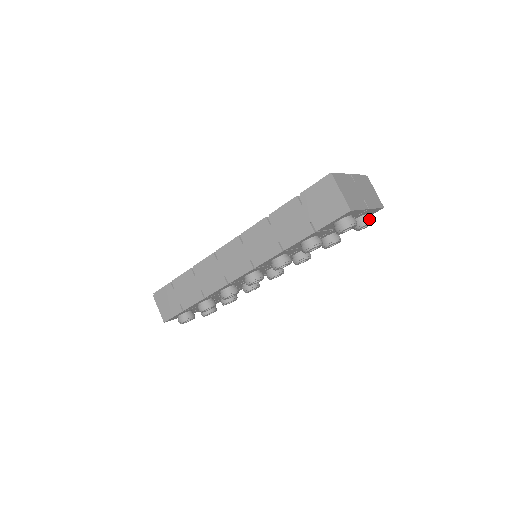
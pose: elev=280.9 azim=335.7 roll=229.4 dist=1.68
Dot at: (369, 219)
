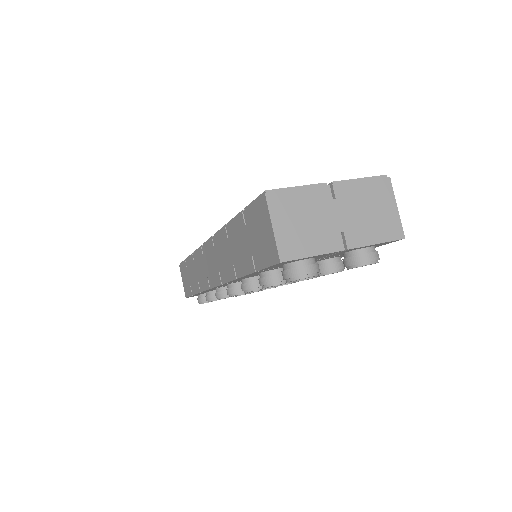
Dot at: (362, 259)
